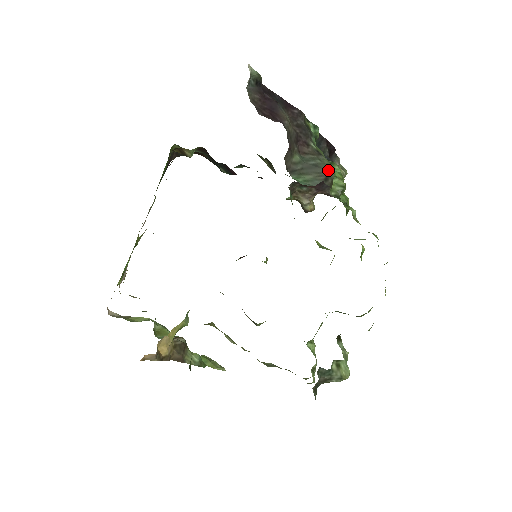
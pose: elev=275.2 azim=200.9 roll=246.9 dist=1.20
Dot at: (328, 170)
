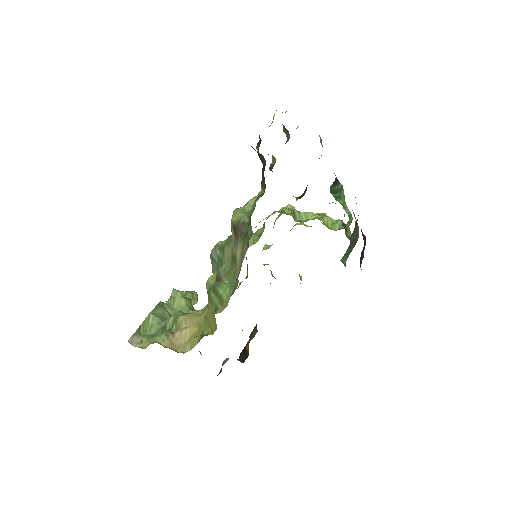
Dot at: occluded
